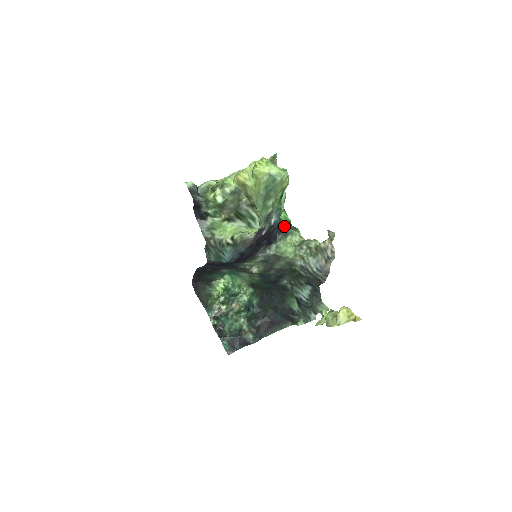
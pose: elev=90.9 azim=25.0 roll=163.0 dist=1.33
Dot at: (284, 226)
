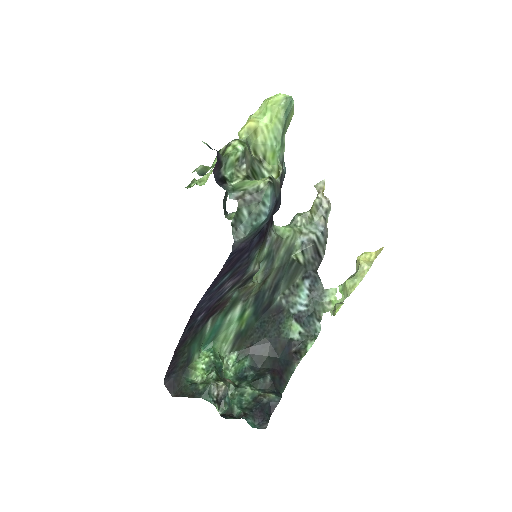
Dot at: occluded
